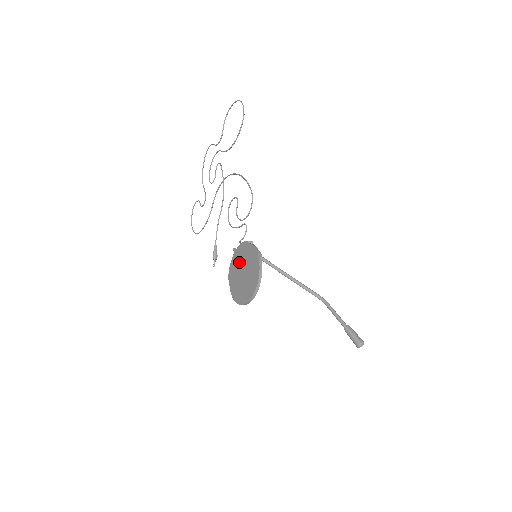
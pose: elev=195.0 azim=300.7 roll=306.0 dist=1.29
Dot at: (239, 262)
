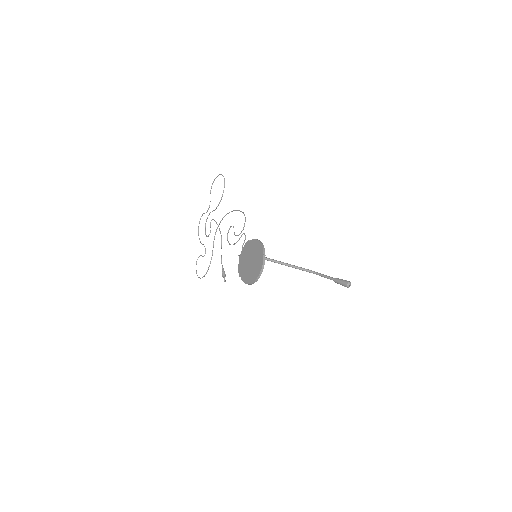
Dot at: (245, 258)
